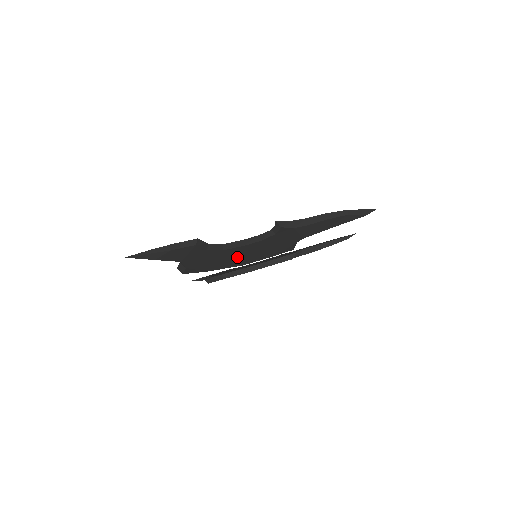
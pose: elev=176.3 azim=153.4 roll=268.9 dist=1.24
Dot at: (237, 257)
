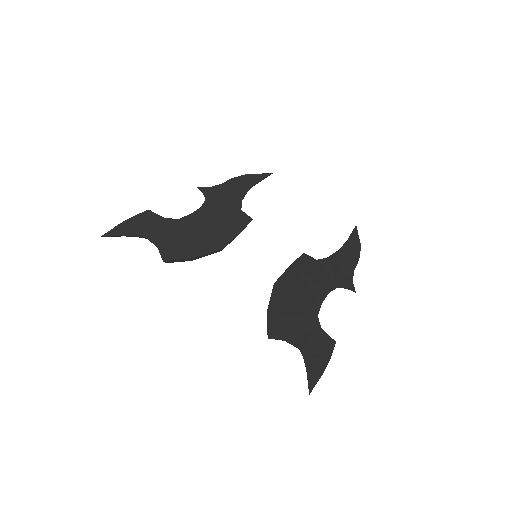
Dot at: (293, 299)
